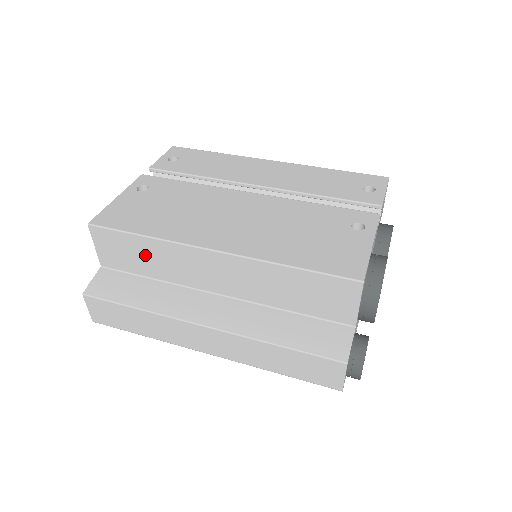
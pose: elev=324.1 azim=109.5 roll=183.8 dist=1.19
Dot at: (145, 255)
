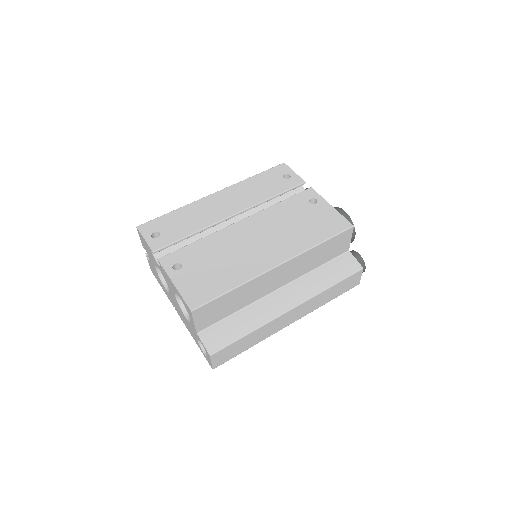
Dot at: (233, 301)
